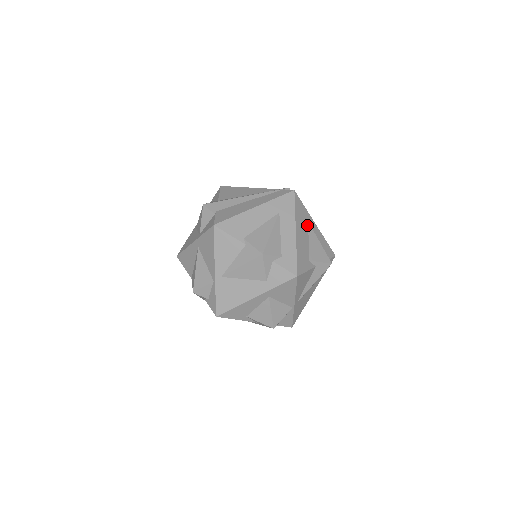
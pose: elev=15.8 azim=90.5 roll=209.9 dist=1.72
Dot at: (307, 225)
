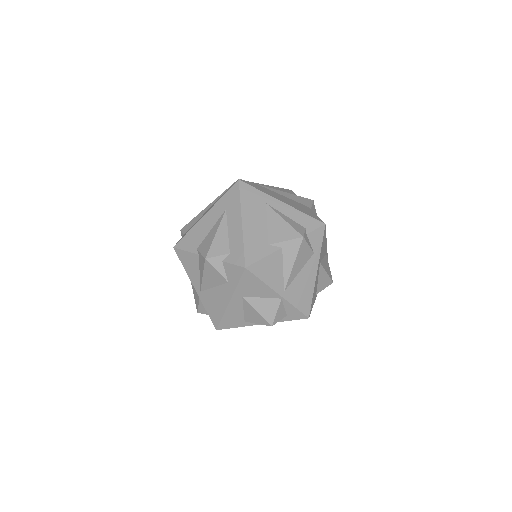
Dot at: (264, 208)
